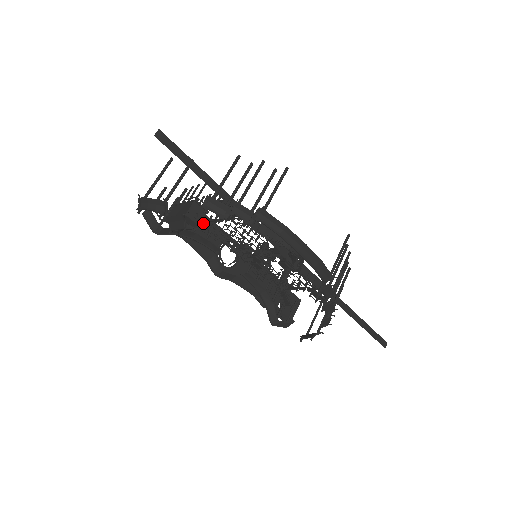
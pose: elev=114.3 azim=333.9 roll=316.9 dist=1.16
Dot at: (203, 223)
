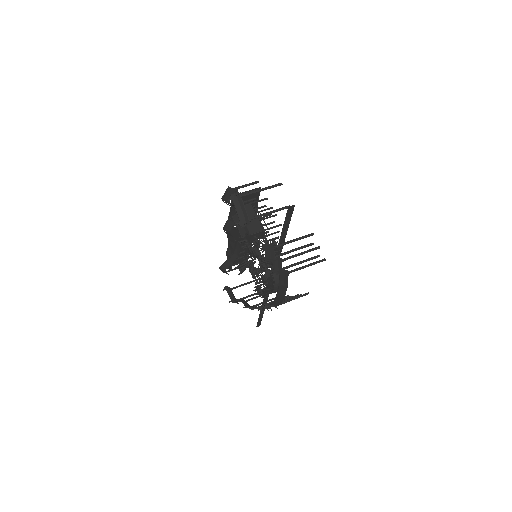
Dot at: occluded
